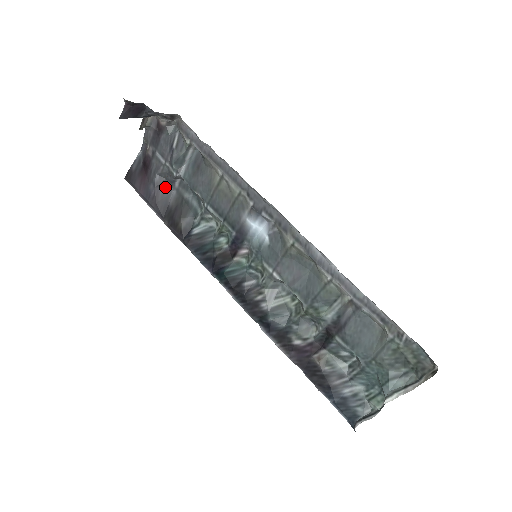
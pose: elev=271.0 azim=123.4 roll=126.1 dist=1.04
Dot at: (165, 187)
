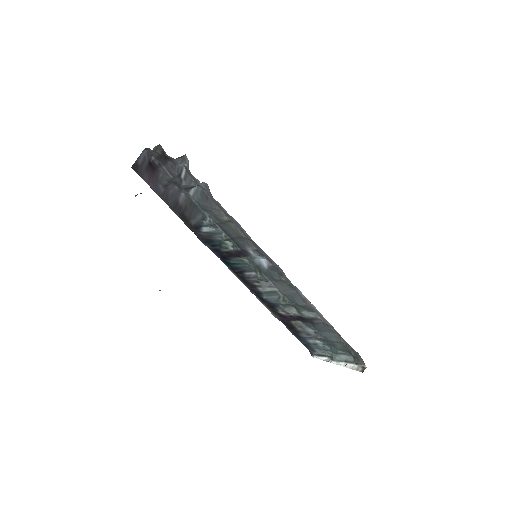
Dot at: (174, 189)
